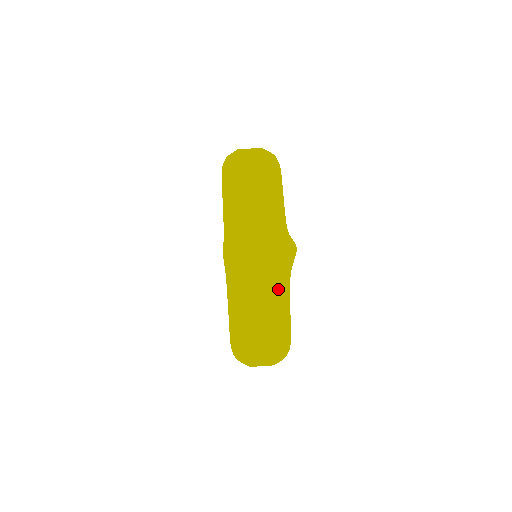
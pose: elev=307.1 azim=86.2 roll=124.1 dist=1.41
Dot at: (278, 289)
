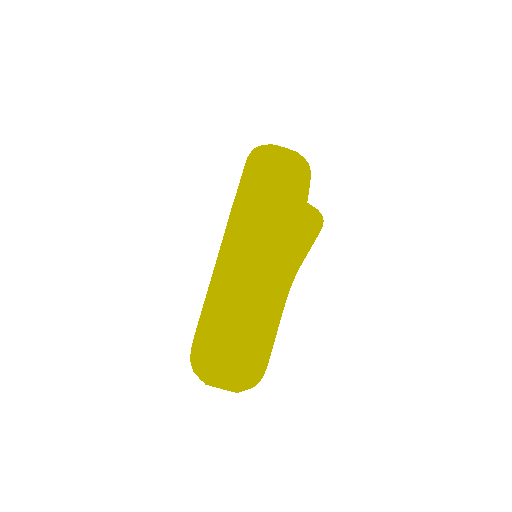
Dot at: occluded
